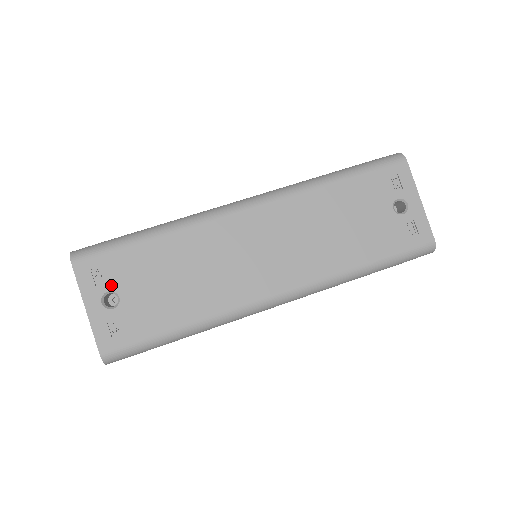
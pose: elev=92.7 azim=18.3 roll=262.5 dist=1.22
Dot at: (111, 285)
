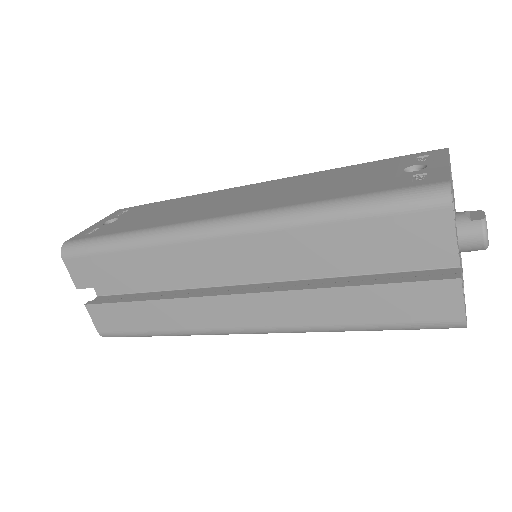
Dot at: (122, 216)
